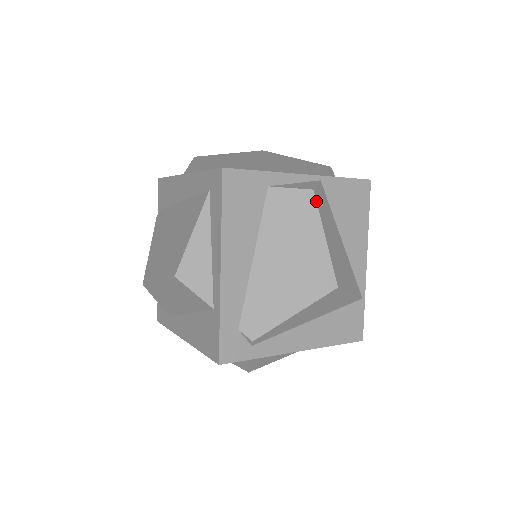
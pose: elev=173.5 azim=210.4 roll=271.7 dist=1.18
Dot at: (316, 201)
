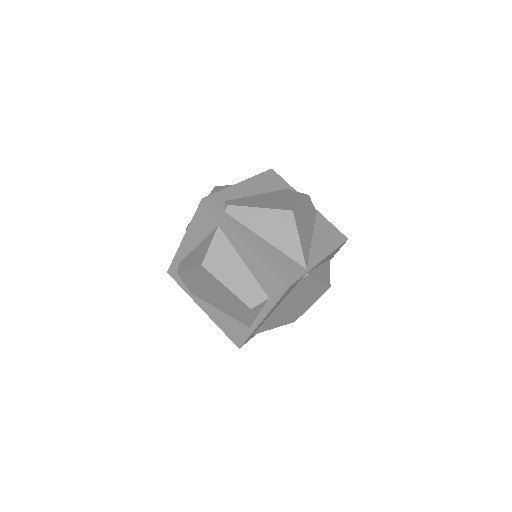
Dot at: (307, 196)
